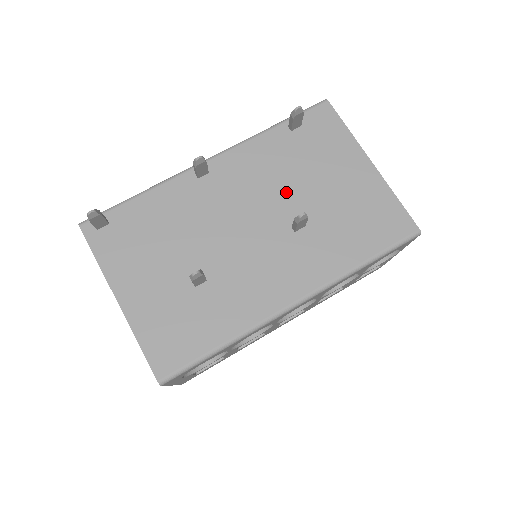
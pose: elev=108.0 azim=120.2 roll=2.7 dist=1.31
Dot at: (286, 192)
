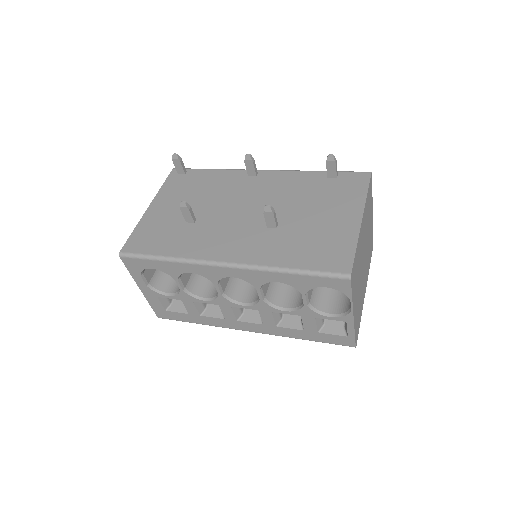
Dot at: (287, 205)
